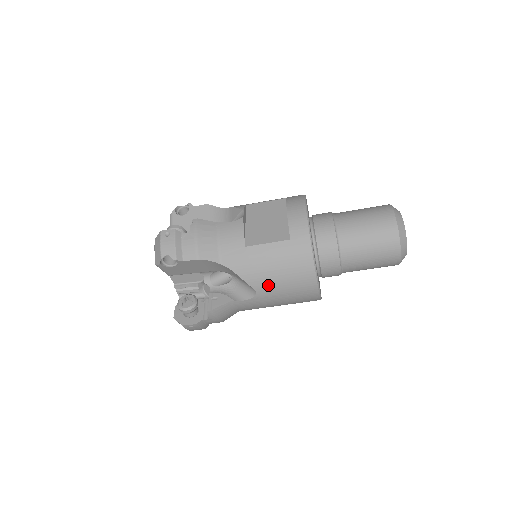
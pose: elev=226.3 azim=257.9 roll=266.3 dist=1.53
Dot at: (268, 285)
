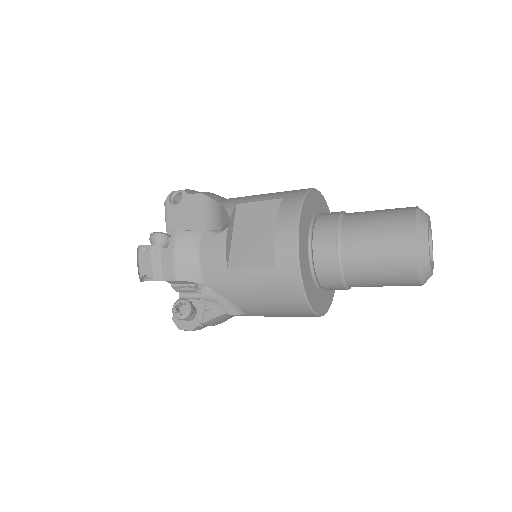
Dot at: (257, 308)
